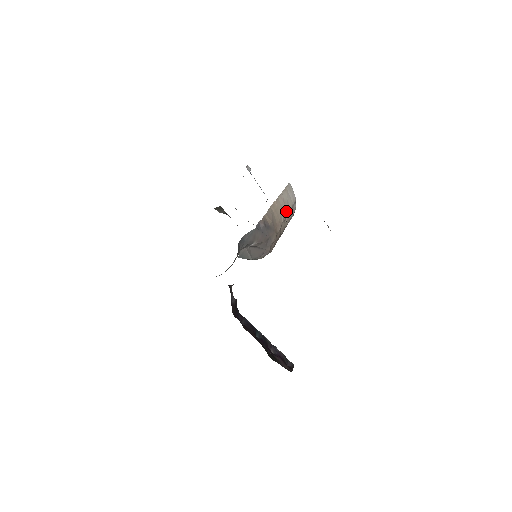
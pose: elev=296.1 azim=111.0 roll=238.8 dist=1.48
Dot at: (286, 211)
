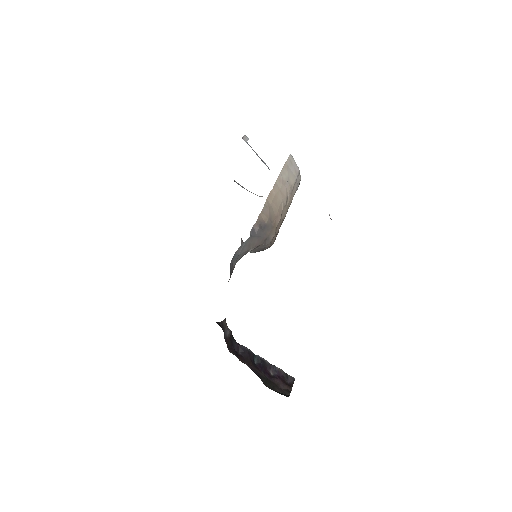
Dot at: (287, 192)
